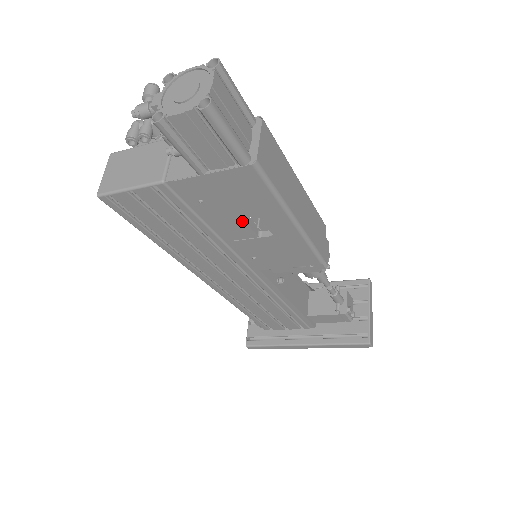
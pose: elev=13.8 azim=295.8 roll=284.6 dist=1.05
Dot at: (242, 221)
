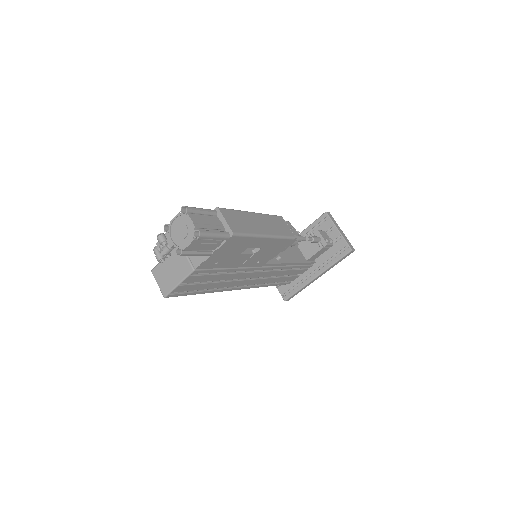
Dot at: (241, 255)
